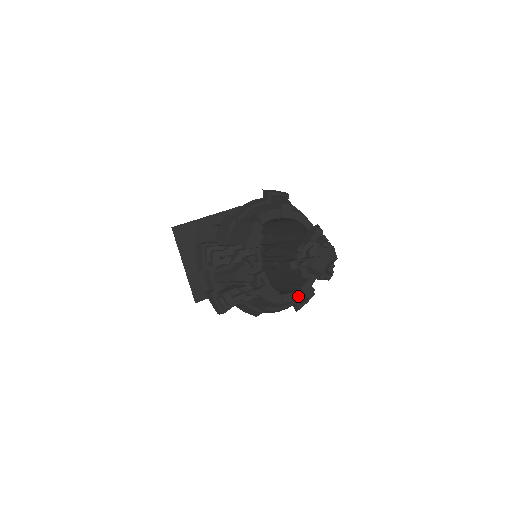
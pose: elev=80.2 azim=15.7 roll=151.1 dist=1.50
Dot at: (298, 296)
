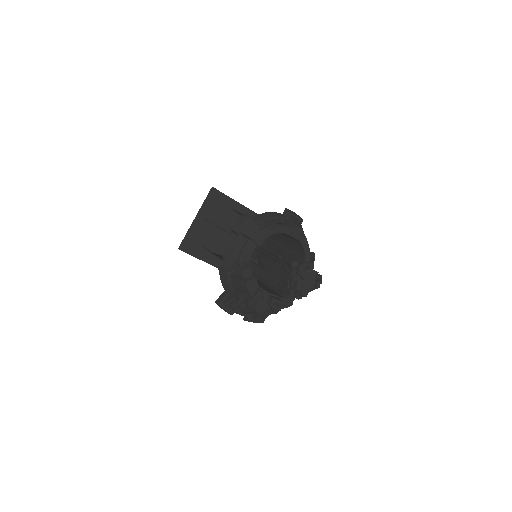
Dot at: occluded
